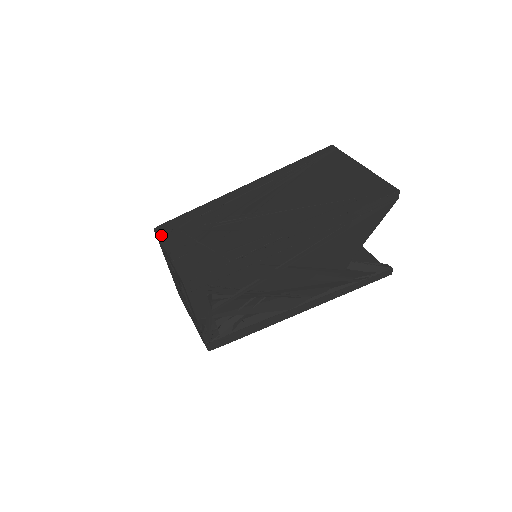
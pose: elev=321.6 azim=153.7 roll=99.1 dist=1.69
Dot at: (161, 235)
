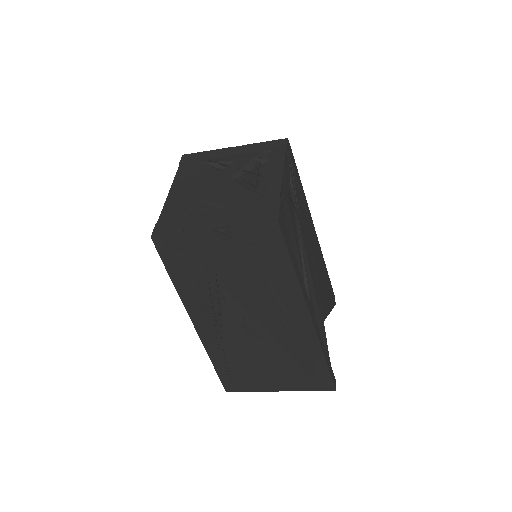
Dot at: occluded
